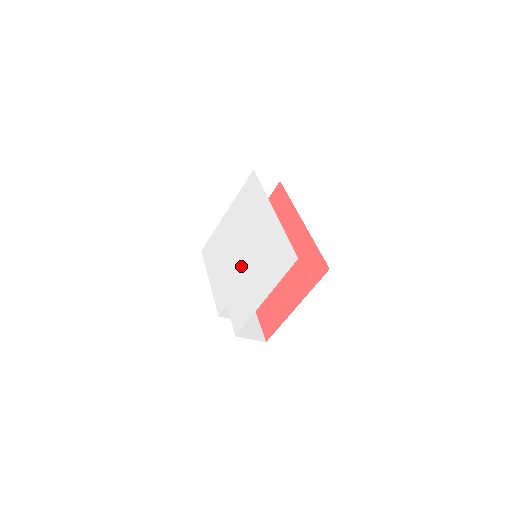
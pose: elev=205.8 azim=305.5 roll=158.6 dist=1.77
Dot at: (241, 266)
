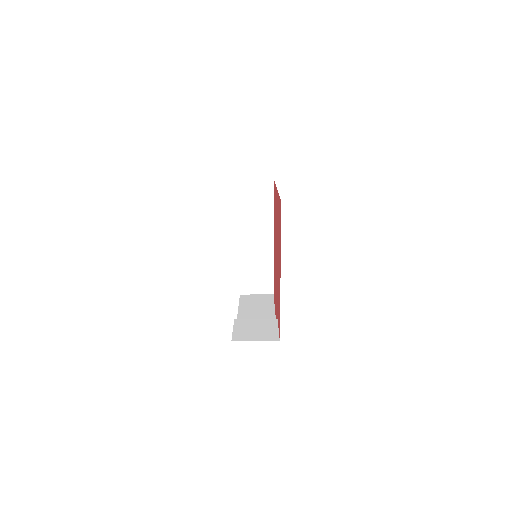
Dot at: occluded
